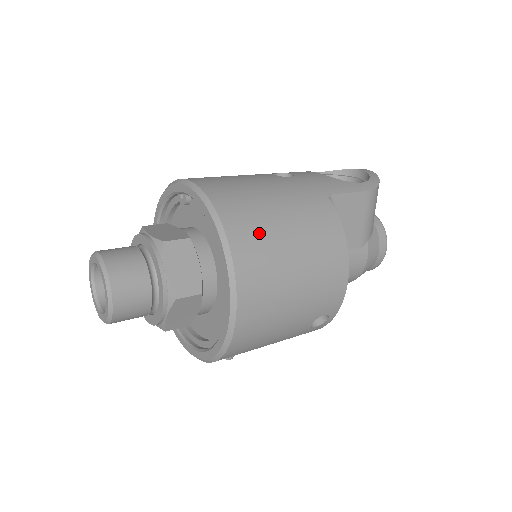
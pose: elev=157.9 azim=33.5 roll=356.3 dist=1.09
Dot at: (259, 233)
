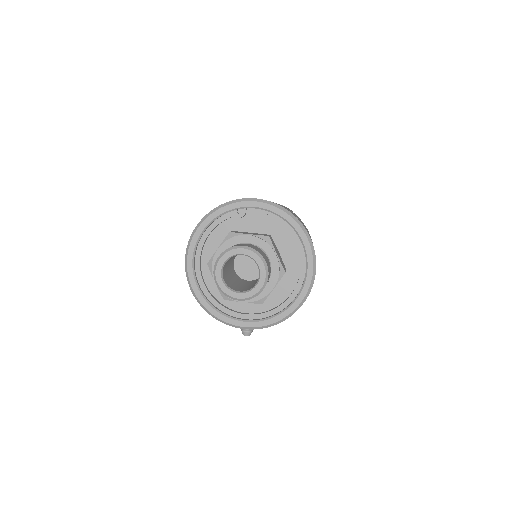
Dot at: occluded
